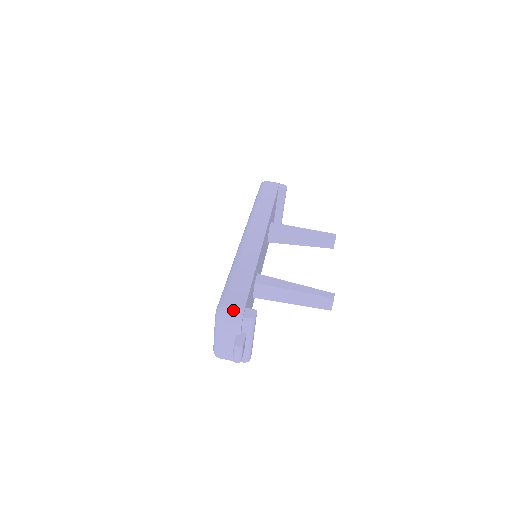
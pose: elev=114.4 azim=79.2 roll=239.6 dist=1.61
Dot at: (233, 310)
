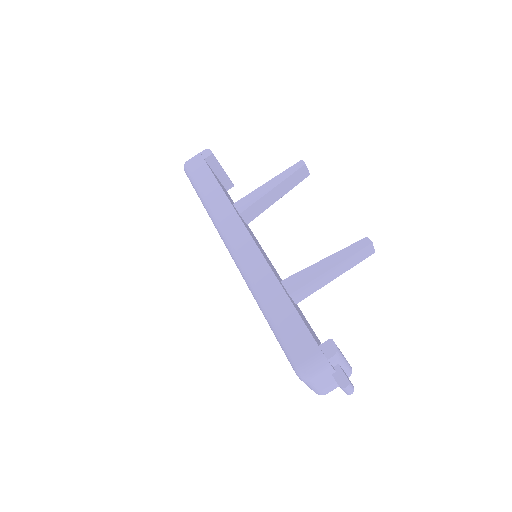
Dot at: (312, 362)
